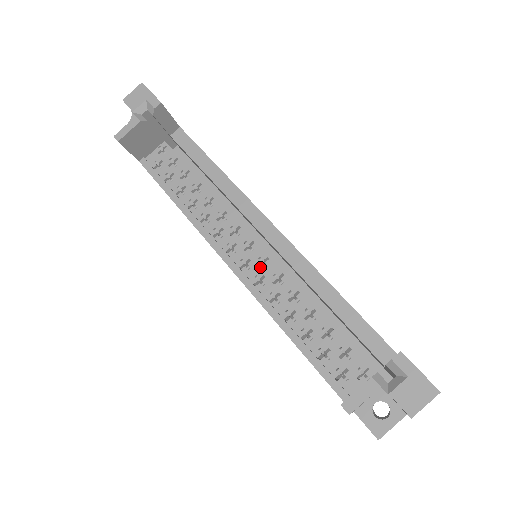
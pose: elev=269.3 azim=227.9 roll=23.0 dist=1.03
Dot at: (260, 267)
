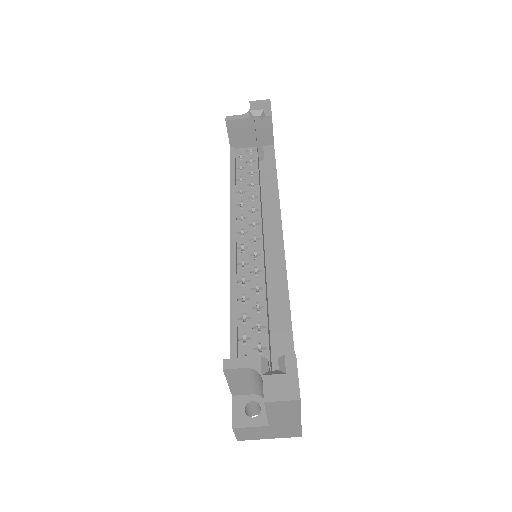
Dot at: (251, 256)
